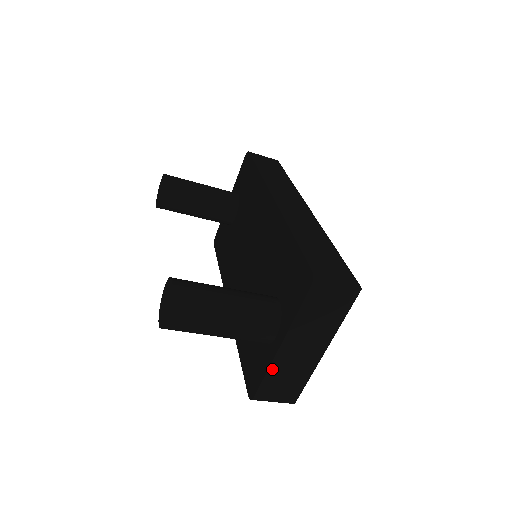
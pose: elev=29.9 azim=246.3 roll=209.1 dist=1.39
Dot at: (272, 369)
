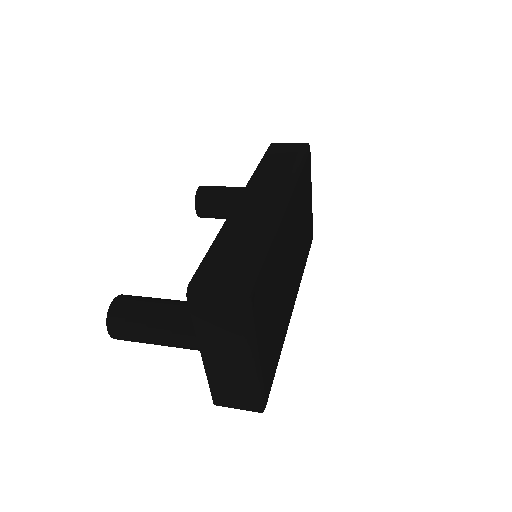
Dot at: (211, 378)
